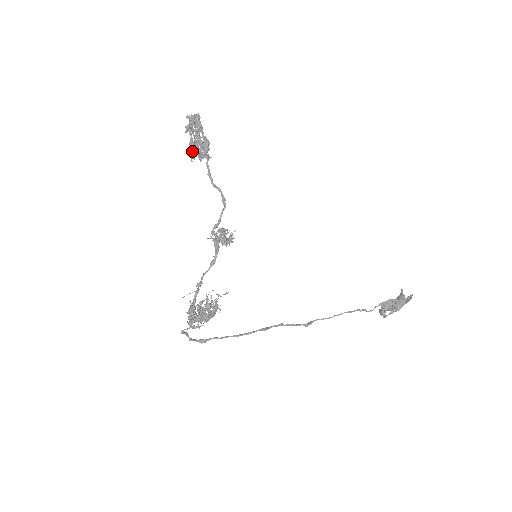
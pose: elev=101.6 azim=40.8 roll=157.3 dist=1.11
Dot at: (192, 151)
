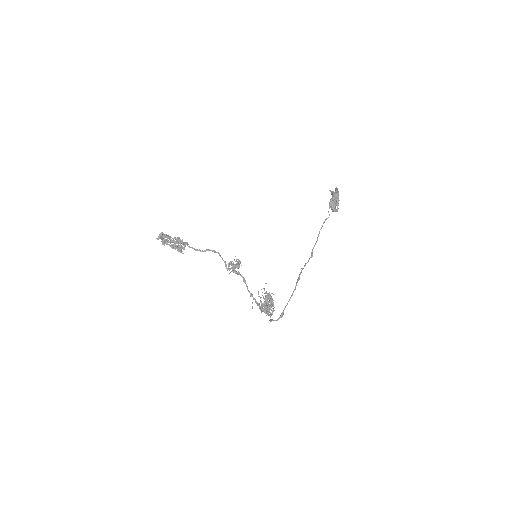
Dot at: (177, 250)
